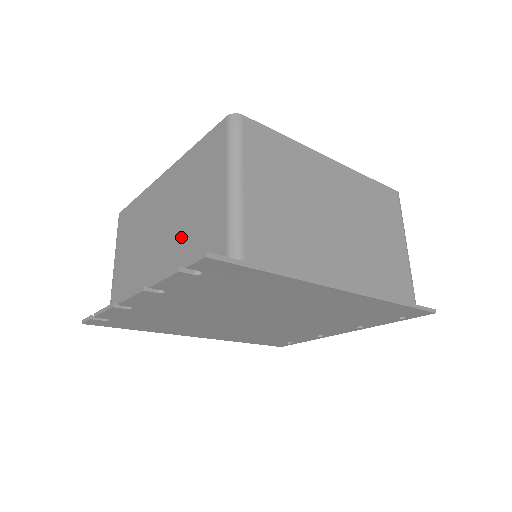
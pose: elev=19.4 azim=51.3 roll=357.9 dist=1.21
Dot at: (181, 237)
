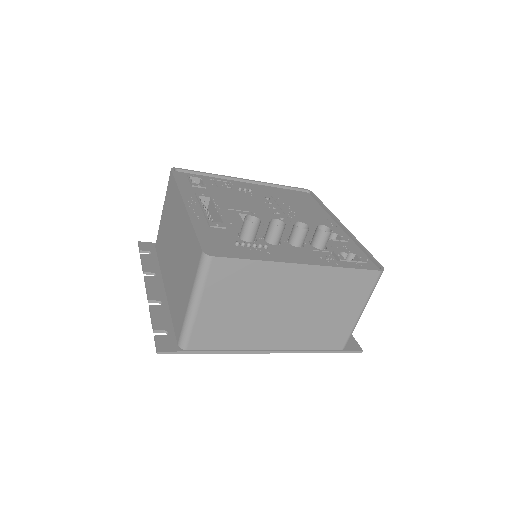
Dot at: (176, 280)
